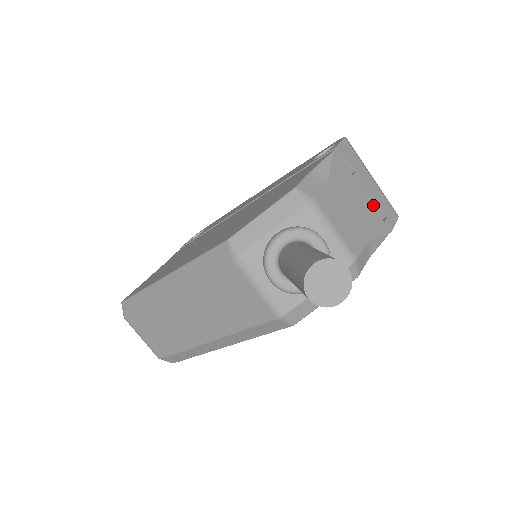
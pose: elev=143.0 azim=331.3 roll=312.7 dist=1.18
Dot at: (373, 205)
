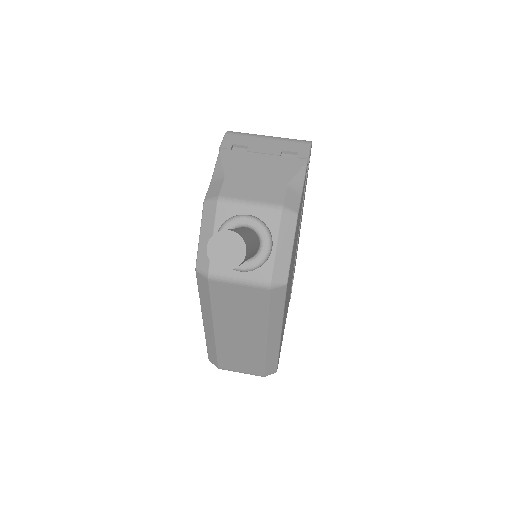
Dot at: (279, 156)
